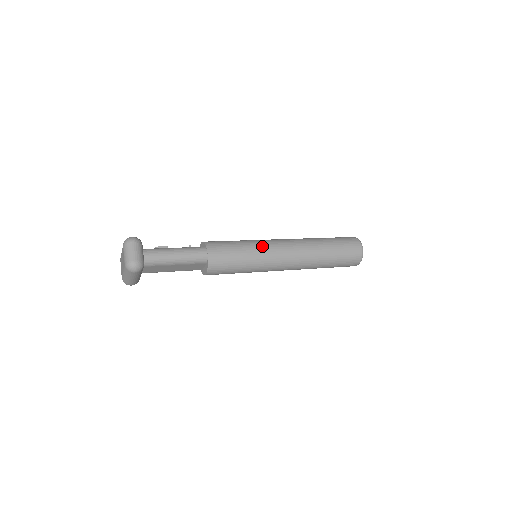
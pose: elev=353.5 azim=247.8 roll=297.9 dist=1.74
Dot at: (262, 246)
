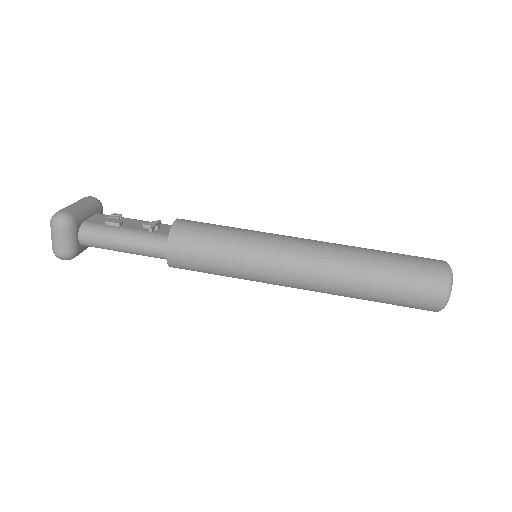
Dot at: (255, 260)
